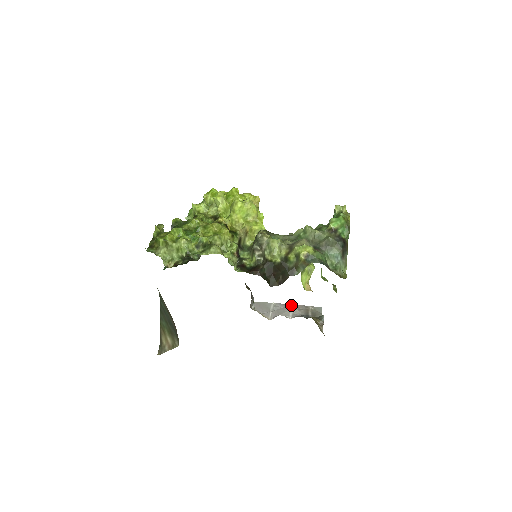
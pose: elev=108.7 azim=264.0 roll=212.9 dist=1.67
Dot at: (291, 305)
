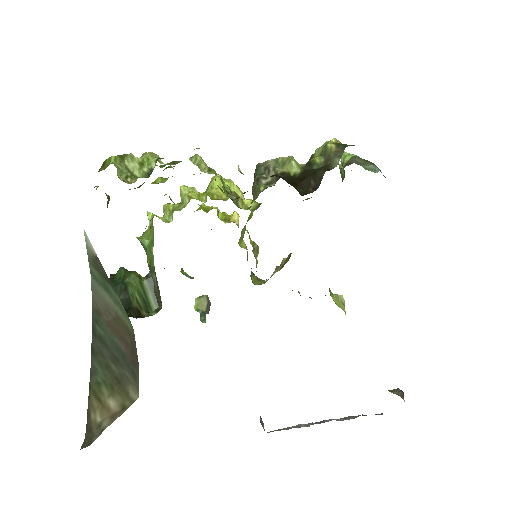
Dot at: (330, 419)
